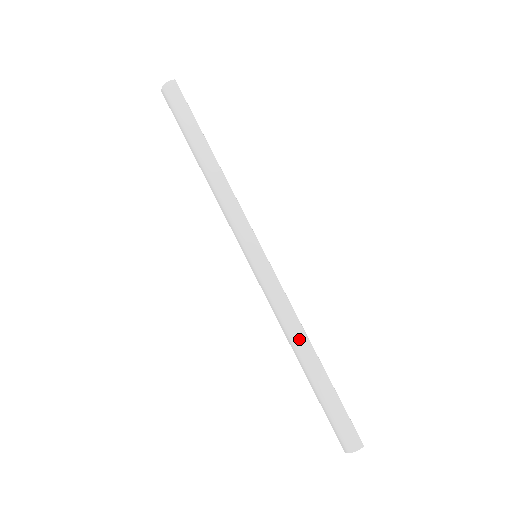
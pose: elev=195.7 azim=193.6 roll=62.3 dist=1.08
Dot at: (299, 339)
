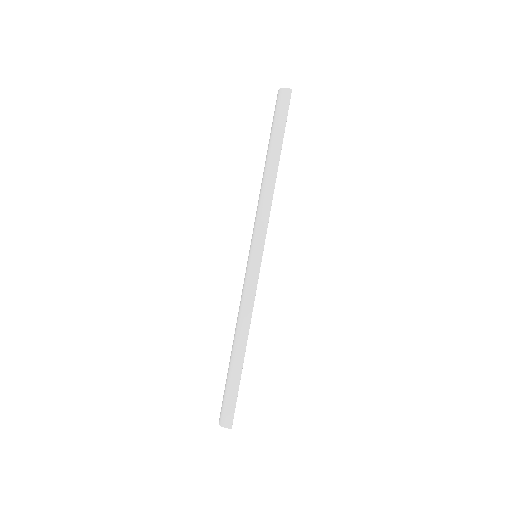
Dot at: (241, 332)
